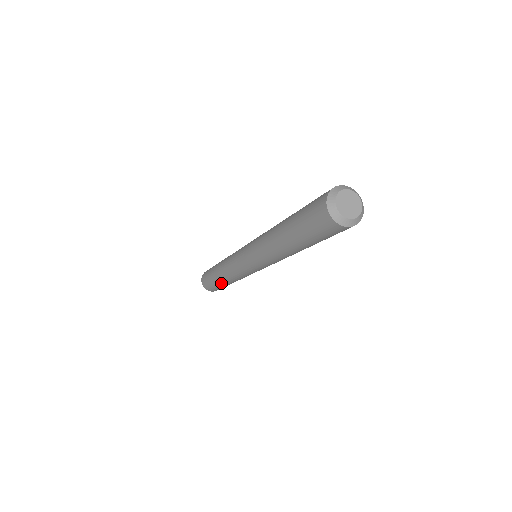
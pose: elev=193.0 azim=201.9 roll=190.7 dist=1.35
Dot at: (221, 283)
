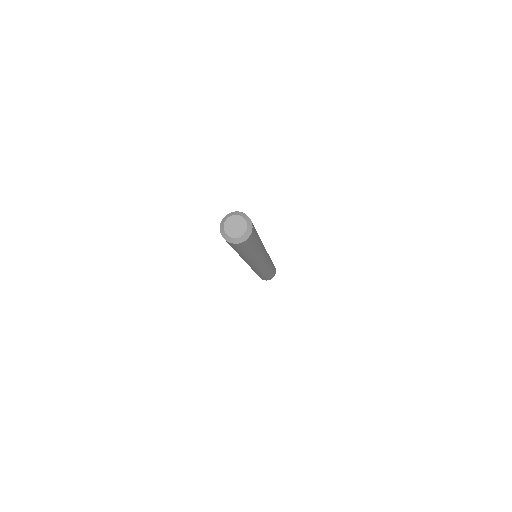
Dot at: occluded
